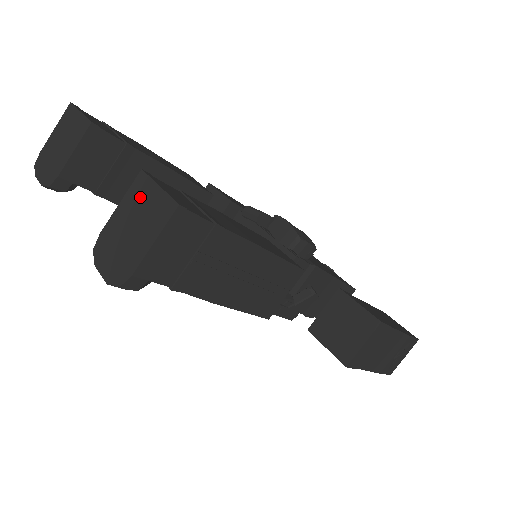
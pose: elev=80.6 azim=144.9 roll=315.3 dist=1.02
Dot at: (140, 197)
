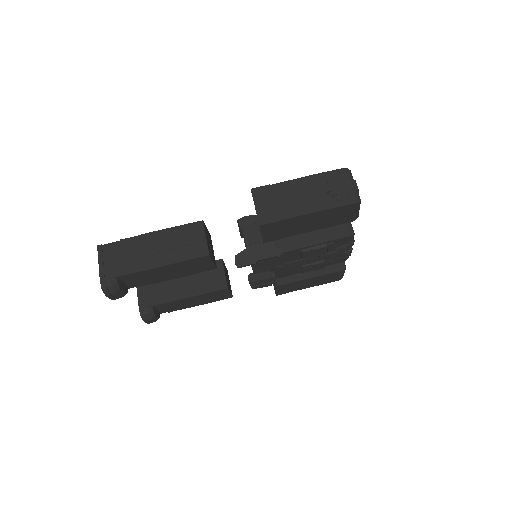
Dot at: occluded
